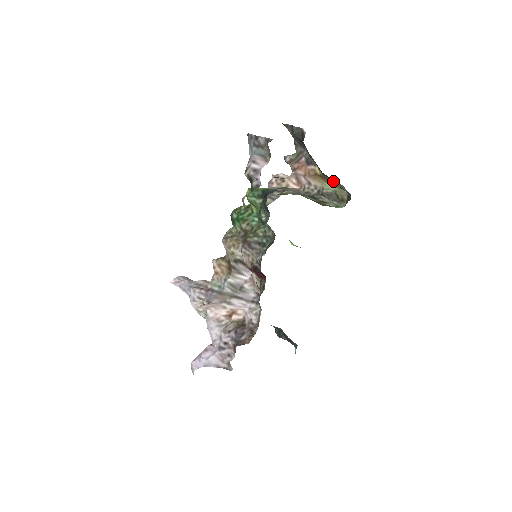
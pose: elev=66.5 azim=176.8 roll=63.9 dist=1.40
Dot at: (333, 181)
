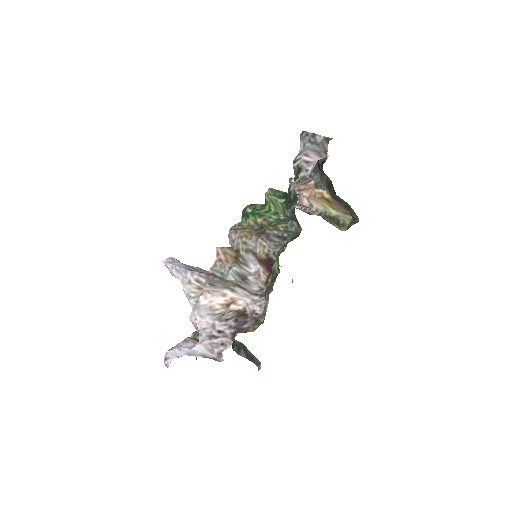
Dot at: (340, 206)
